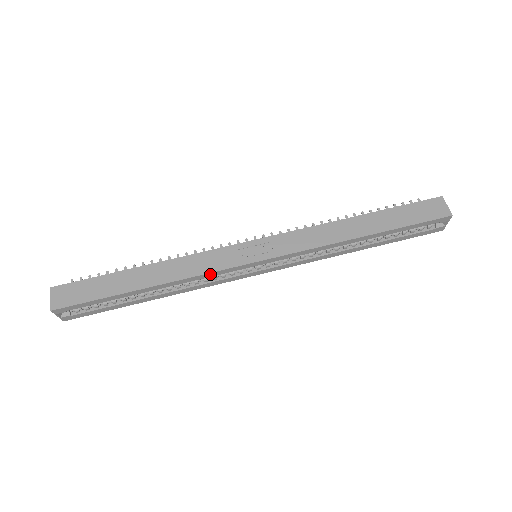
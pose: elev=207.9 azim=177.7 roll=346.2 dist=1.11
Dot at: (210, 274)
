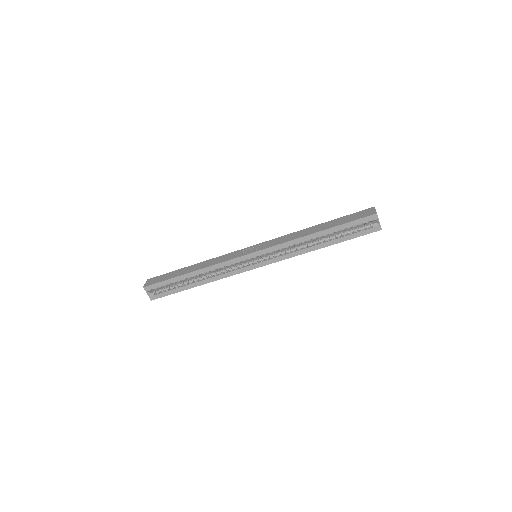
Dot at: (225, 263)
